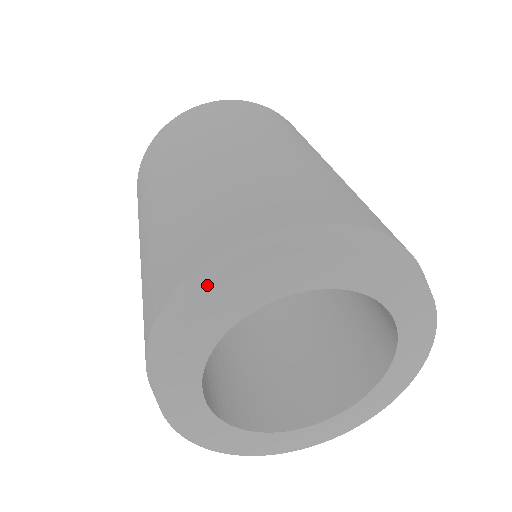
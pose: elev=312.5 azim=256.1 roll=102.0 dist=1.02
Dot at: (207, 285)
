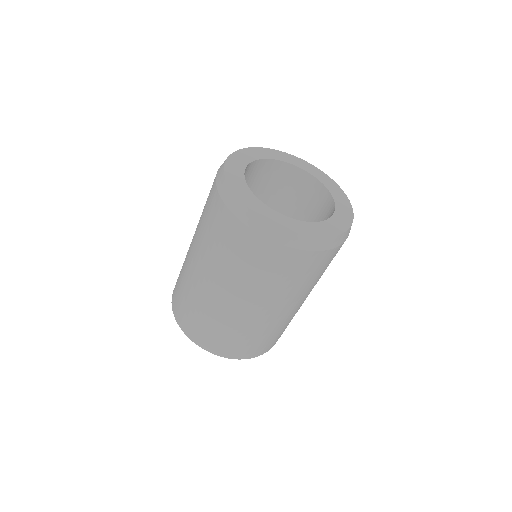
Dot at: occluded
